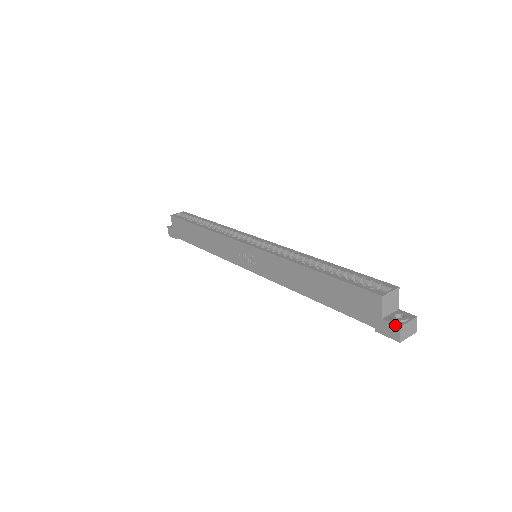
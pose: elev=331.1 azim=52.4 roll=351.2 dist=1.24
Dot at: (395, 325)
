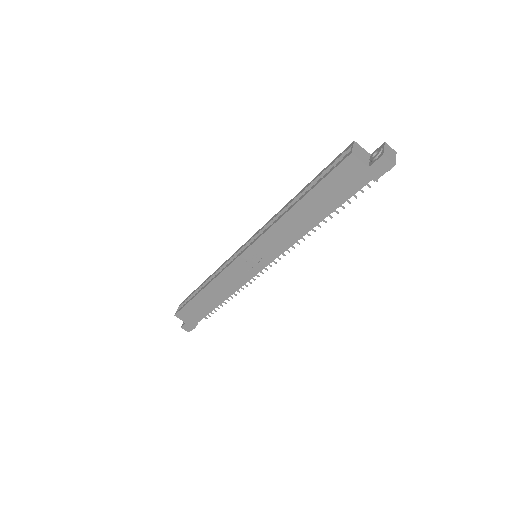
Dot at: (379, 159)
